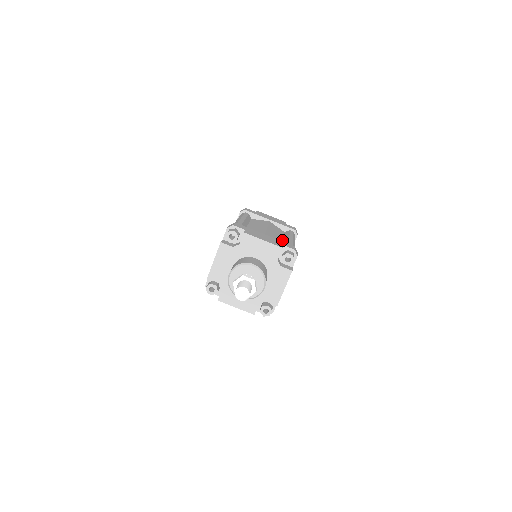
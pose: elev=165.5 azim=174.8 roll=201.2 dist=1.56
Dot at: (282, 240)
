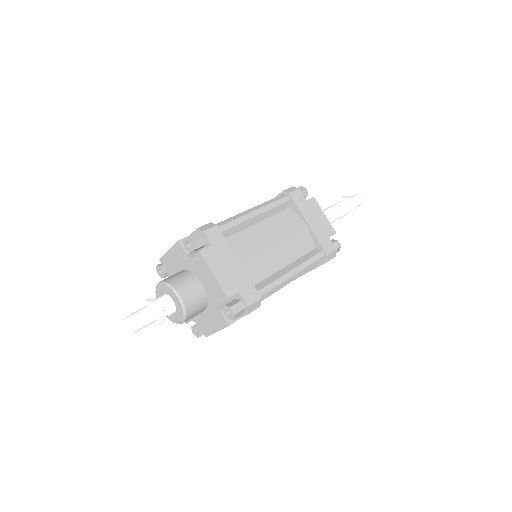
Dot at: (280, 268)
